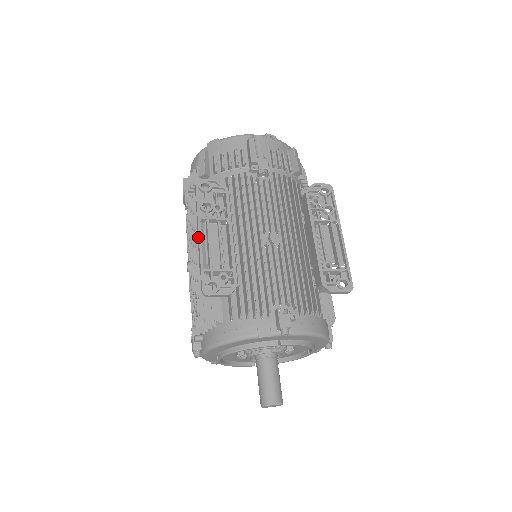
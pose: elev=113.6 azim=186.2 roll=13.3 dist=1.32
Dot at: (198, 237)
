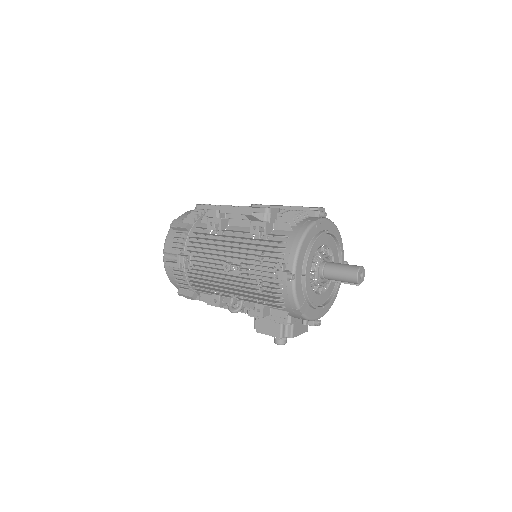
Dot at: (230, 208)
